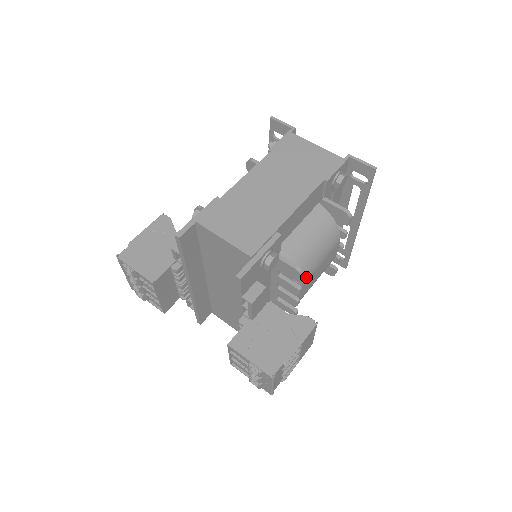
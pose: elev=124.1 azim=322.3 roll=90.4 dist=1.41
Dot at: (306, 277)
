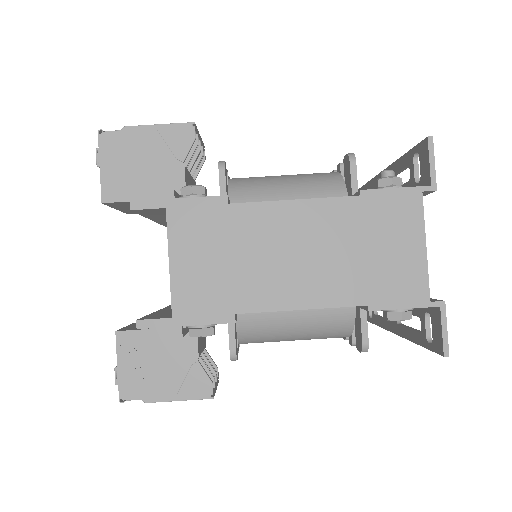
Dot at: (262, 342)
